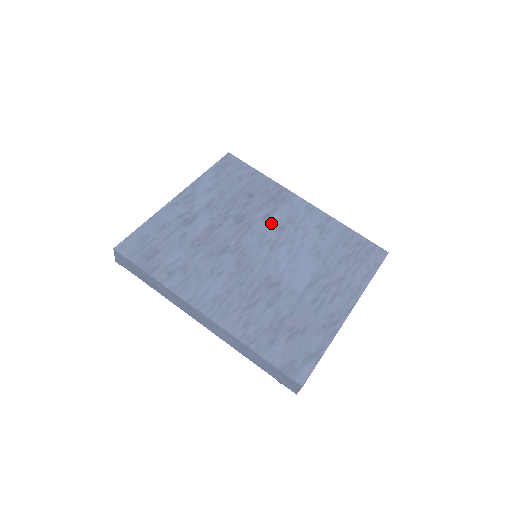
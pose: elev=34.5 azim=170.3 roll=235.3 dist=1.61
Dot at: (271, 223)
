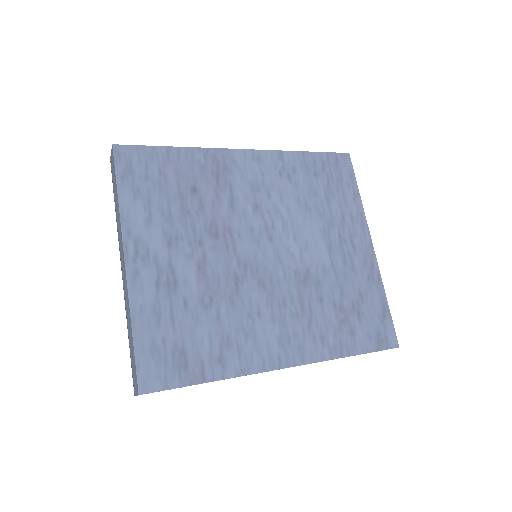
Dot at: (243, 208)
